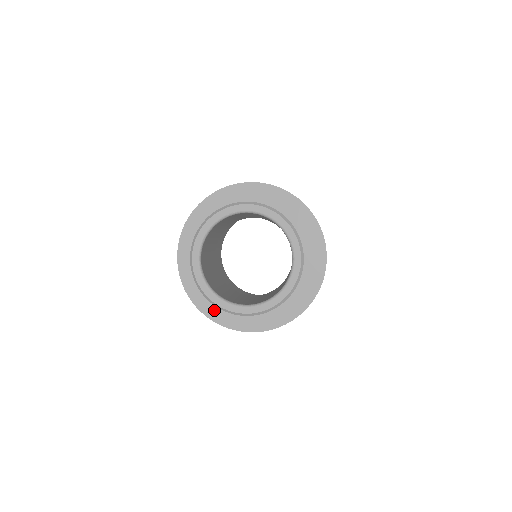
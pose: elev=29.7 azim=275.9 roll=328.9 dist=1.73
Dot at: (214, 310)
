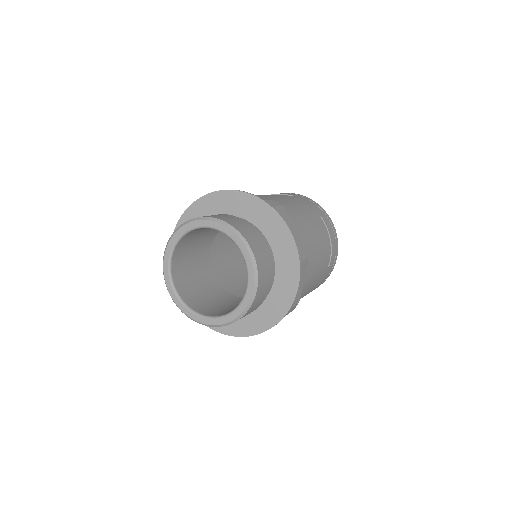
Dot at: occluded
